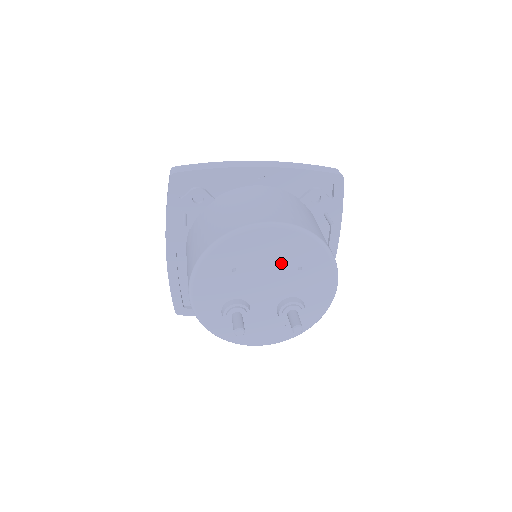
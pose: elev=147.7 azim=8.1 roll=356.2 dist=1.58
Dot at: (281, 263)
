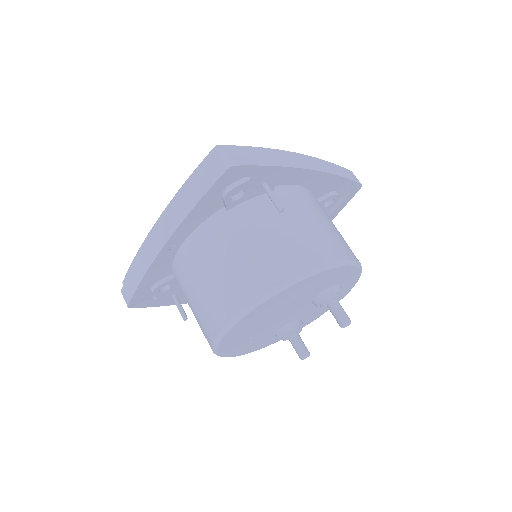
Dot at: (275, 311)
